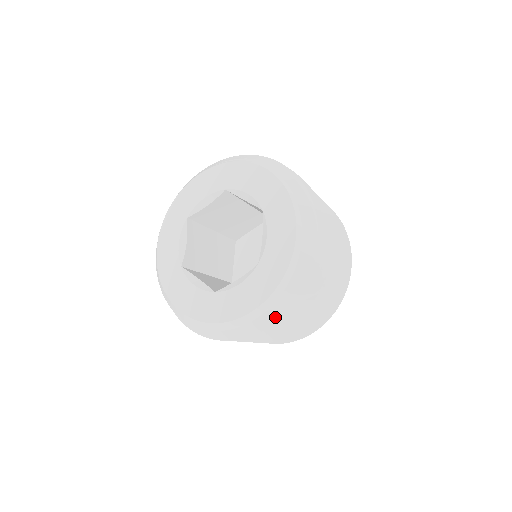
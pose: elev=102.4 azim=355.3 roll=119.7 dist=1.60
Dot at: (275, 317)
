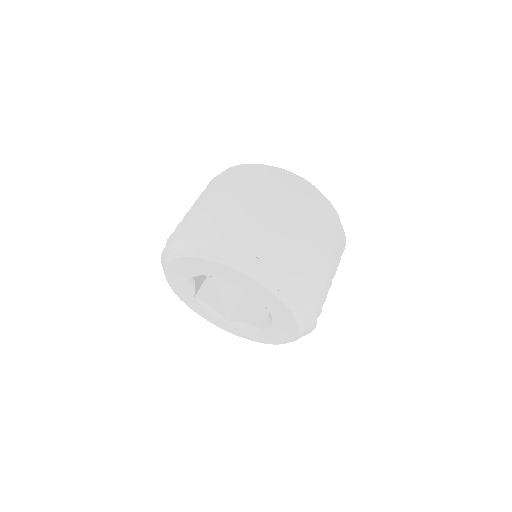
Dot at: (313, 323)
